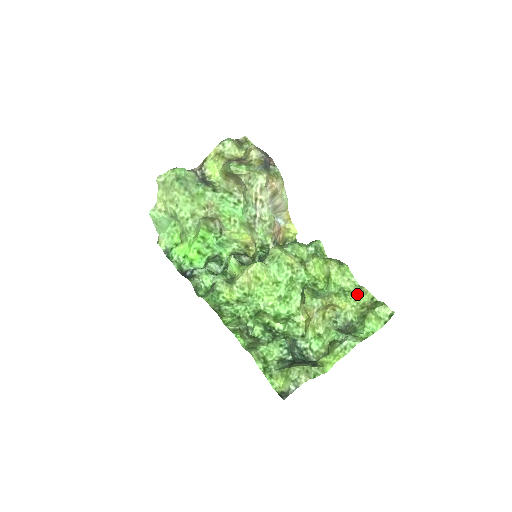
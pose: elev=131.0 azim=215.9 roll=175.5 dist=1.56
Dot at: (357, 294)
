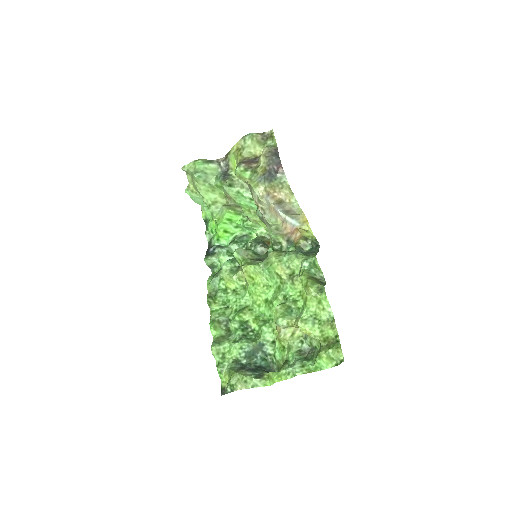
Dot at: (325, 326)
